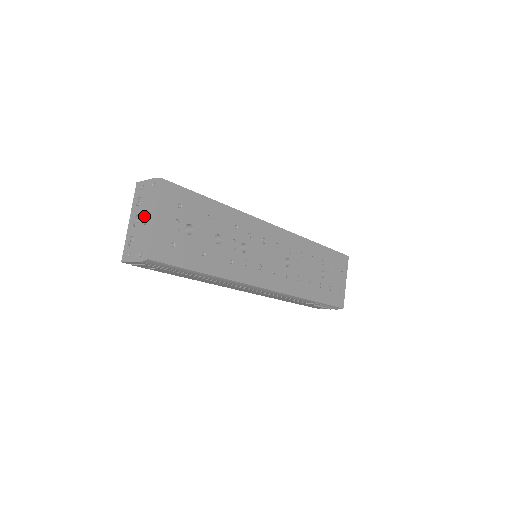
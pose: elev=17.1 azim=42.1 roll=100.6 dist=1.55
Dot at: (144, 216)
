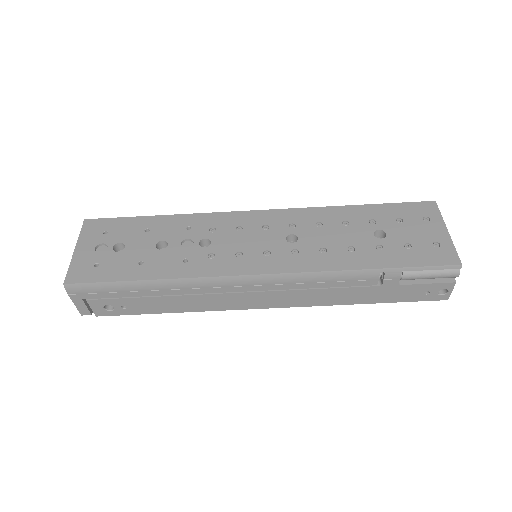
Dot at: occluded
